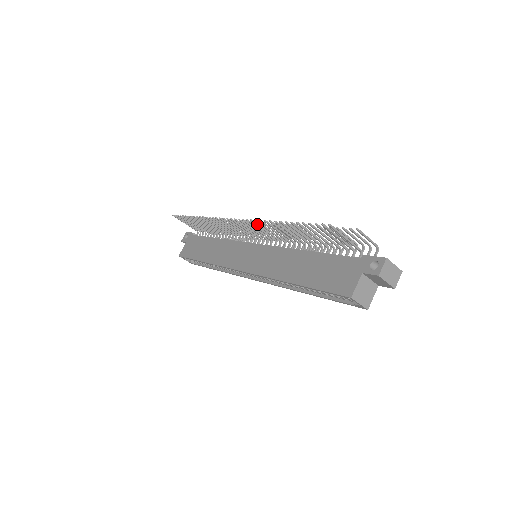
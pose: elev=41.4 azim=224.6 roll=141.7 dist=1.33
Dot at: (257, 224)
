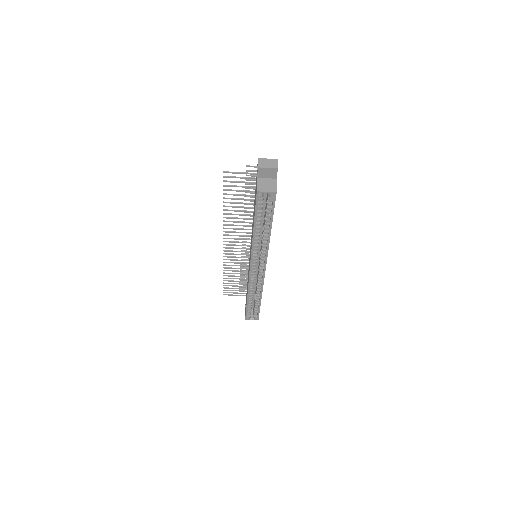
Dot at: (229, 228)
